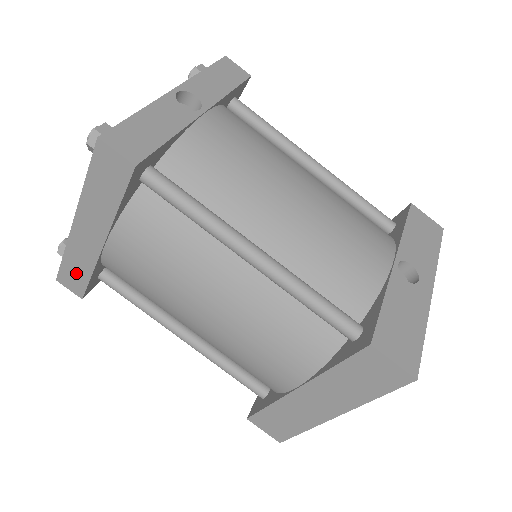
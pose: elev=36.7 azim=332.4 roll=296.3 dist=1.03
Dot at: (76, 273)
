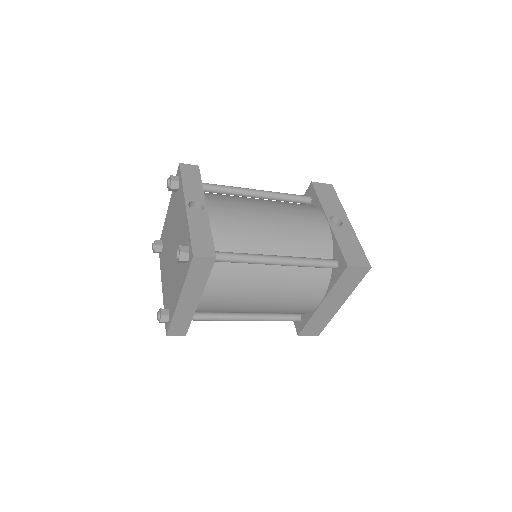
Dot at: (181, 325)
